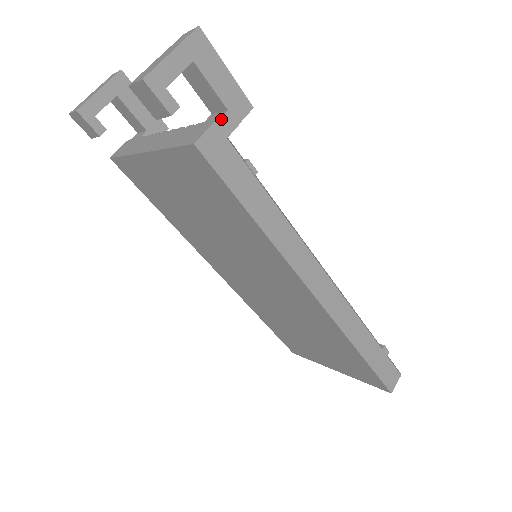
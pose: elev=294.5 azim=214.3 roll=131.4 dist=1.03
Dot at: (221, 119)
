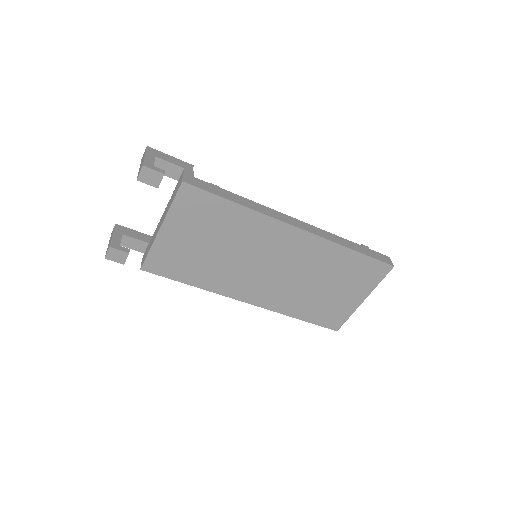
Dot at: (184, 171)
